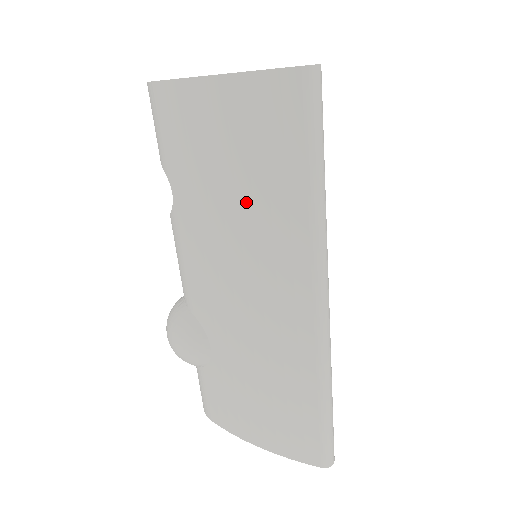
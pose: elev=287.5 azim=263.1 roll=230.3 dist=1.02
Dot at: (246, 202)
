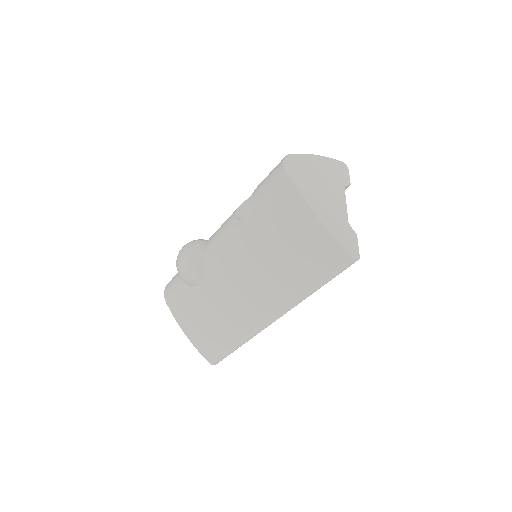
Dot at: (281, 265)
